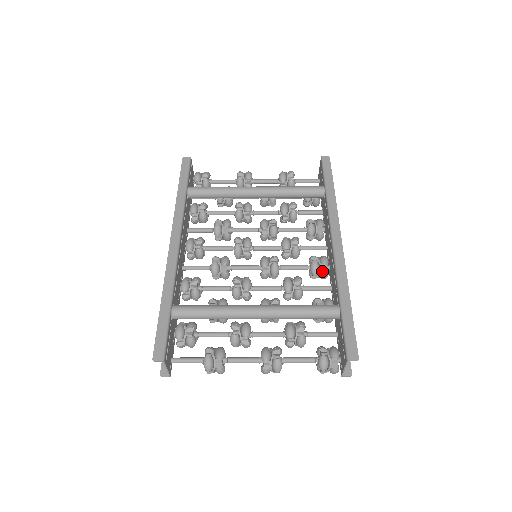
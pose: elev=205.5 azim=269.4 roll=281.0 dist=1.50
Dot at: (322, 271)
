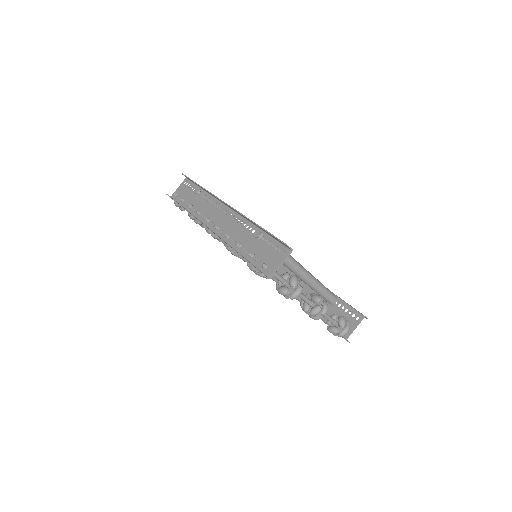
Dot at: occluded
